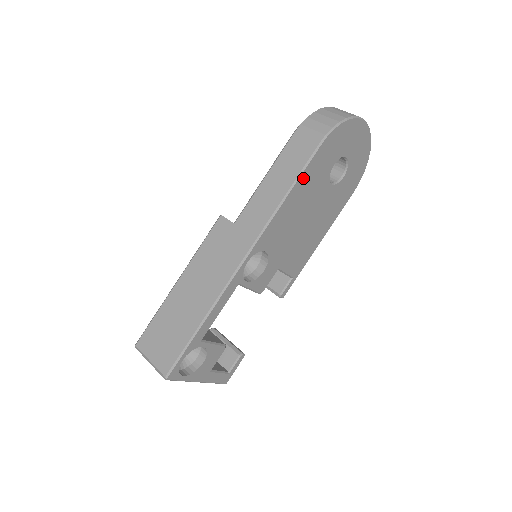
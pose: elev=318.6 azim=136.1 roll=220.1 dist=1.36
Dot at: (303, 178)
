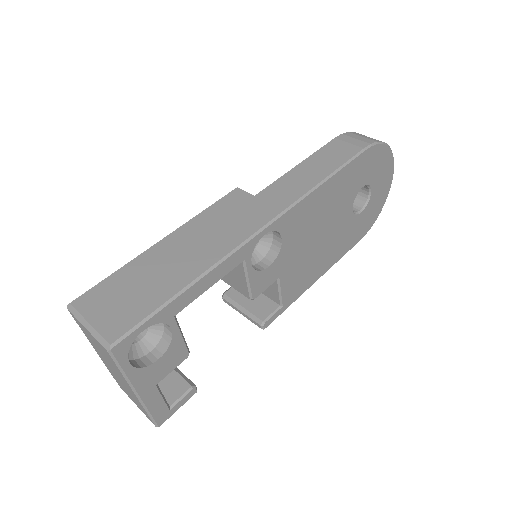
Dot at: (341, 174)
